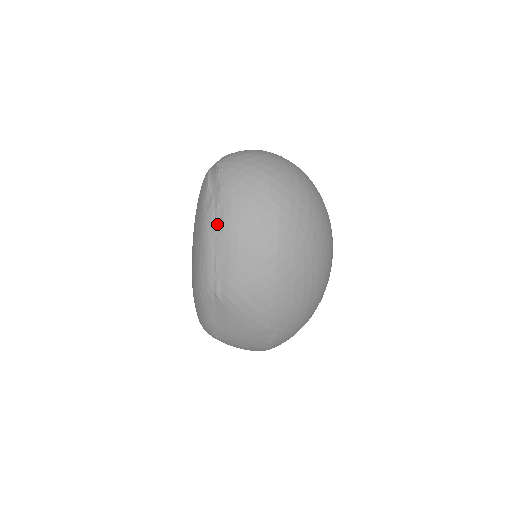
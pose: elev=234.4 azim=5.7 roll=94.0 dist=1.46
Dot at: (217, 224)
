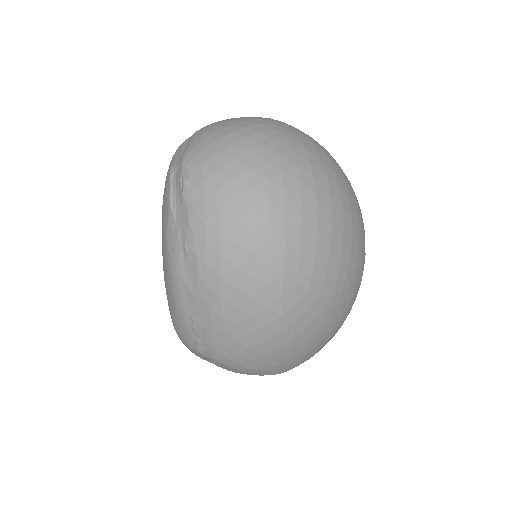
Dot at: (188, 275)
